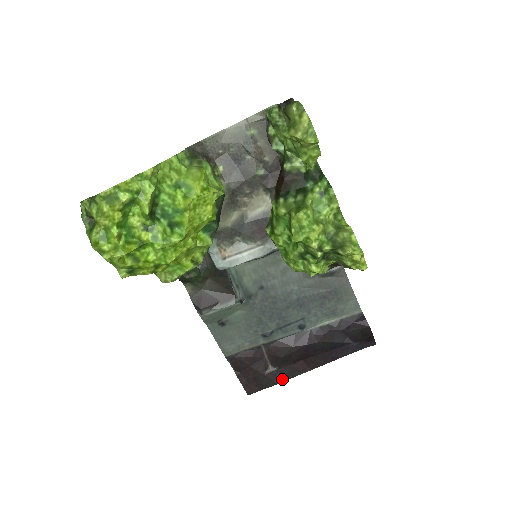
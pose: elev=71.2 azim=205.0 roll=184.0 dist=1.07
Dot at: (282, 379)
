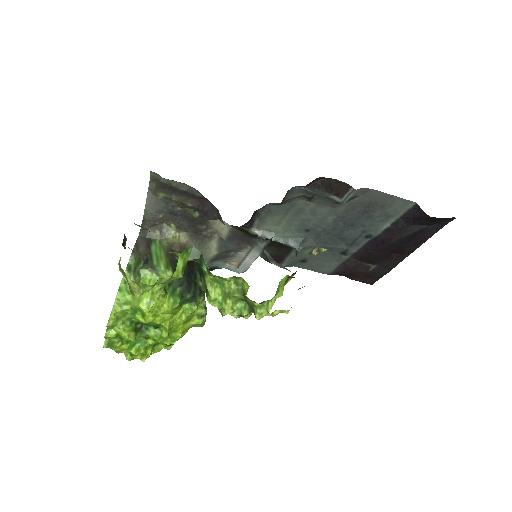
Dot at: (389, 269)
